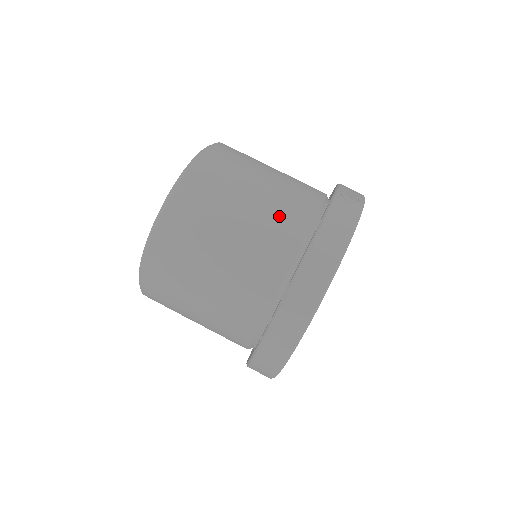
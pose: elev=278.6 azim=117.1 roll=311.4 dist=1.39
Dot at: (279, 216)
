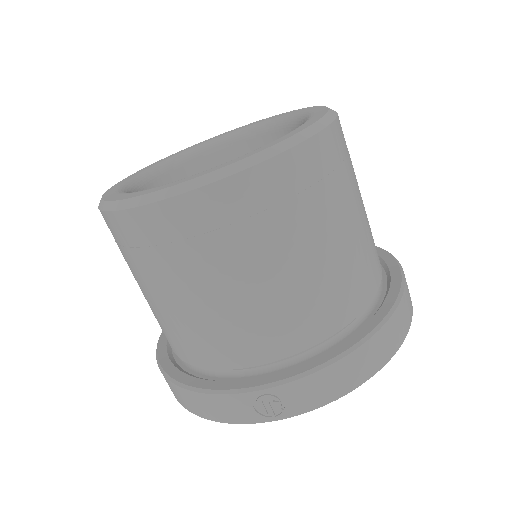
Dot at: (184, 334)
